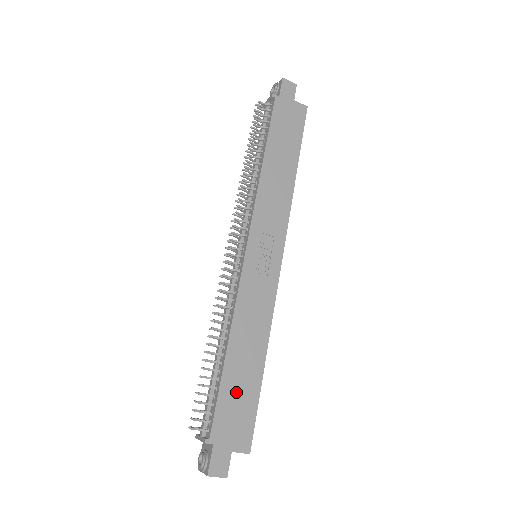
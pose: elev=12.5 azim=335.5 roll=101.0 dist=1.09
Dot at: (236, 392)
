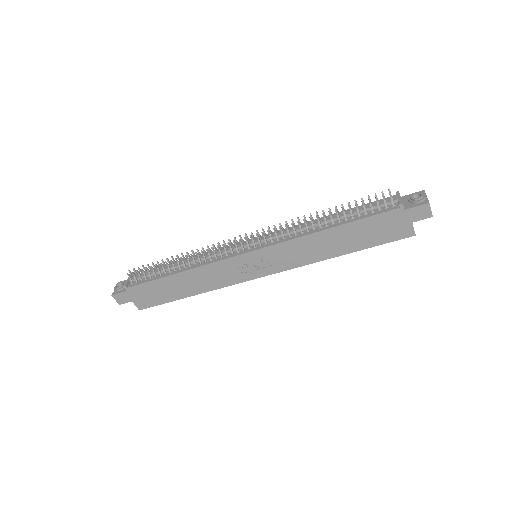
Dot at: (161, 289)
